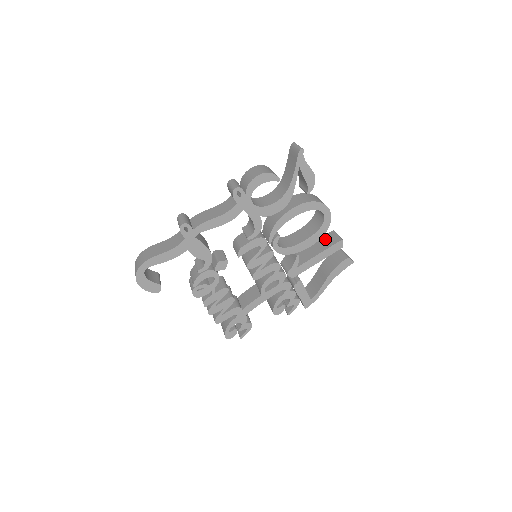
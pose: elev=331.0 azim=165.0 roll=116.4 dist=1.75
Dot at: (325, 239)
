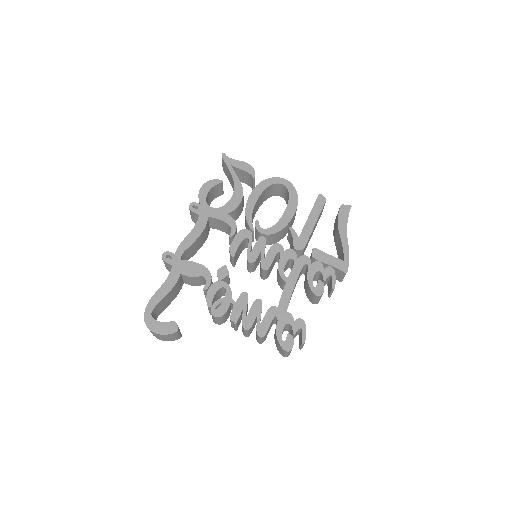
Dot at: occluded
